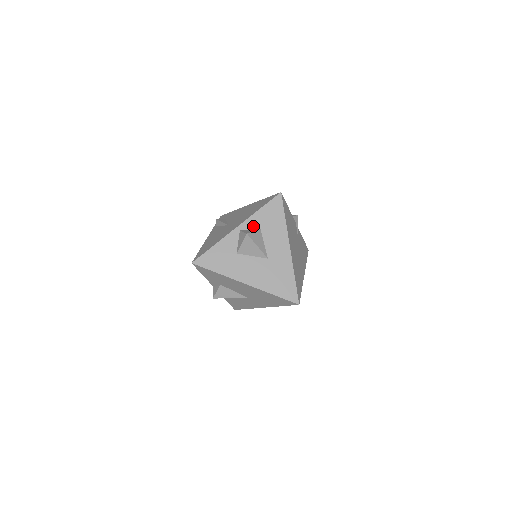
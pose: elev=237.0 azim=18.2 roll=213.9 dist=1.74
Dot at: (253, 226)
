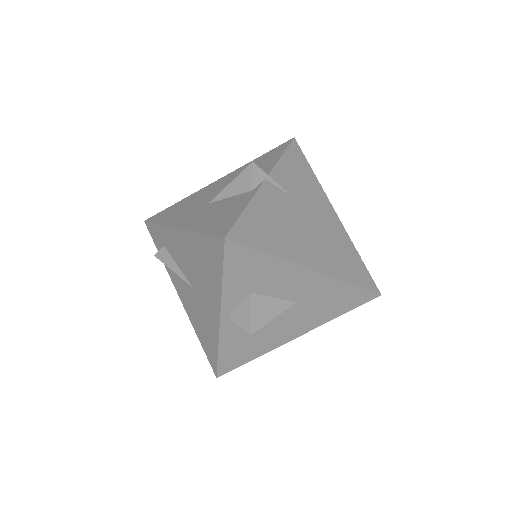
Dot at: (238, 300)
